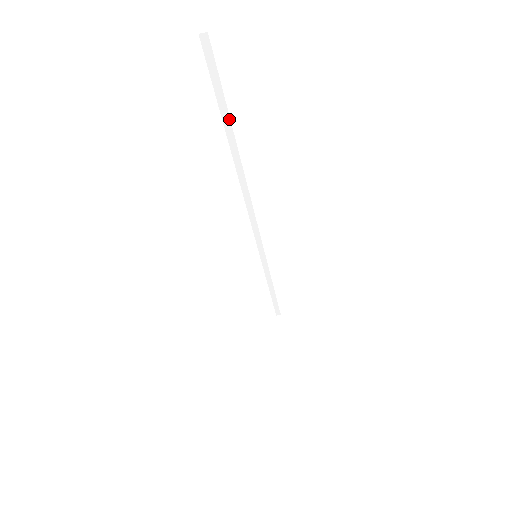
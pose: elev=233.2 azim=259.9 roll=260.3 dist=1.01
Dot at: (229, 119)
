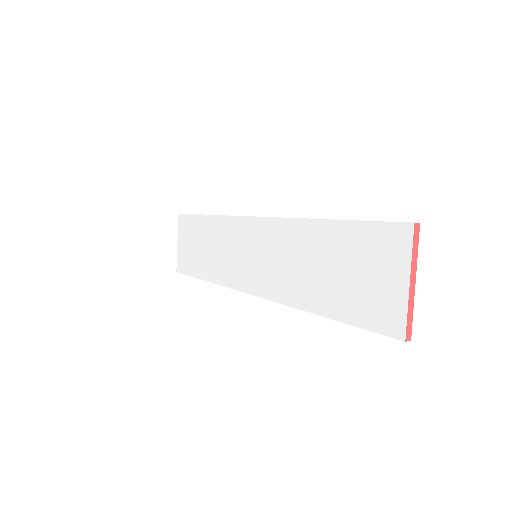
Dot at: (347, 220)
